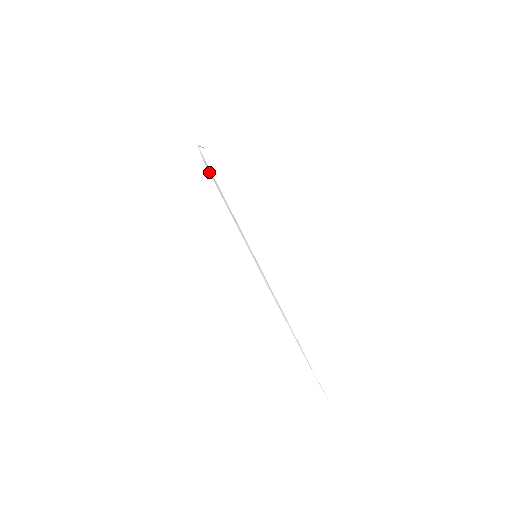
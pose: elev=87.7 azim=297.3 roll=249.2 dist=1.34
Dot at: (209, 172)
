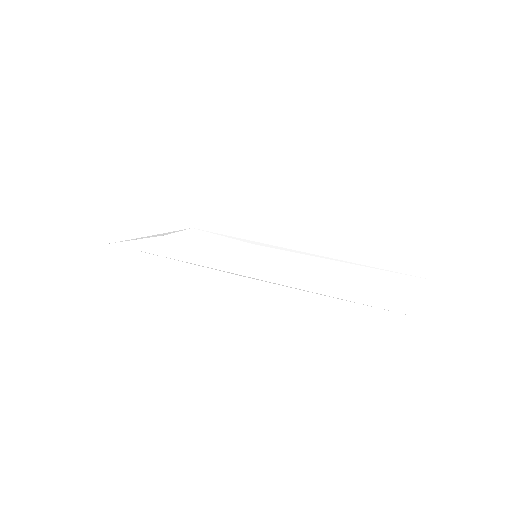
Dot at: occluded
